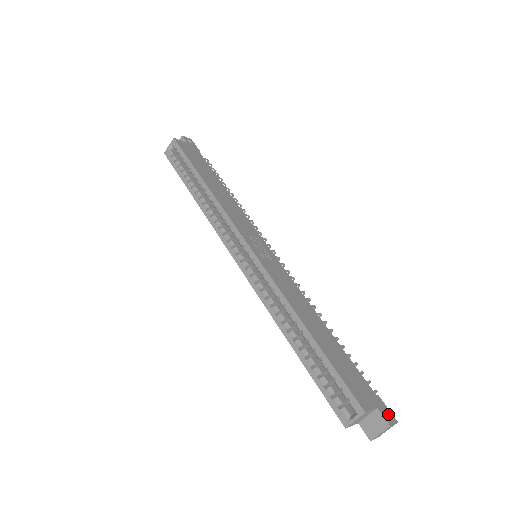
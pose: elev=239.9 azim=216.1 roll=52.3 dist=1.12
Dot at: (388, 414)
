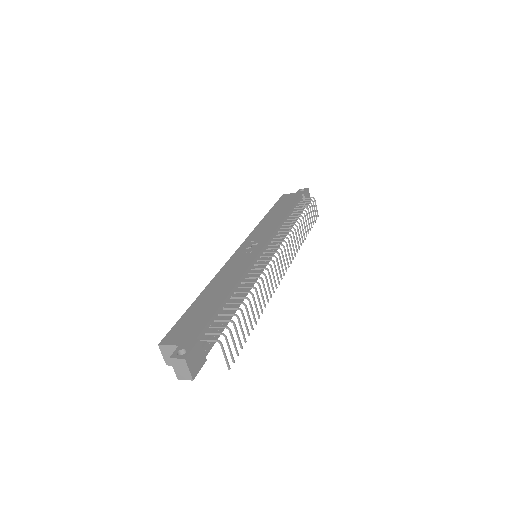
Dot at: (186, 353)
